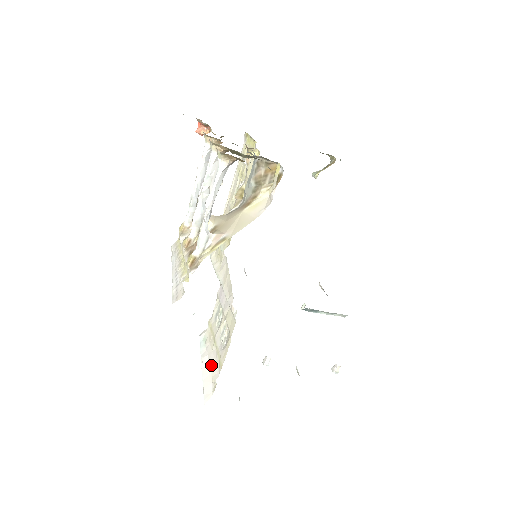
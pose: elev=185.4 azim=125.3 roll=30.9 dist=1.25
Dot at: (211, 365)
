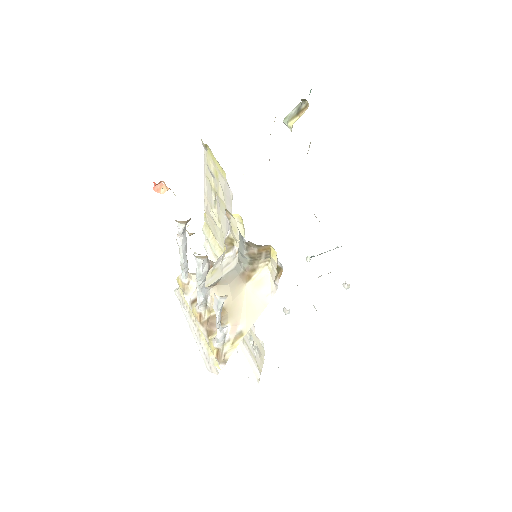
Dot at: (248, 361)
